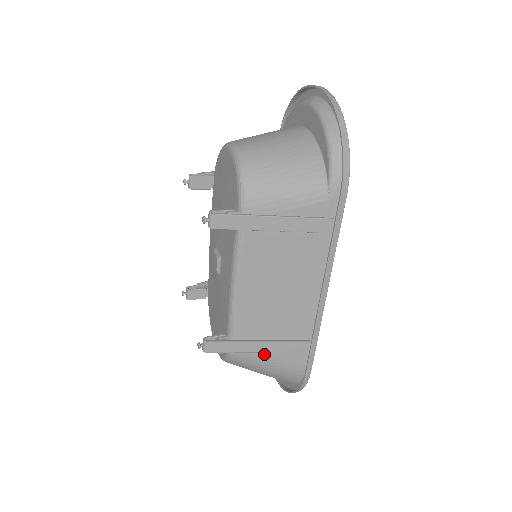
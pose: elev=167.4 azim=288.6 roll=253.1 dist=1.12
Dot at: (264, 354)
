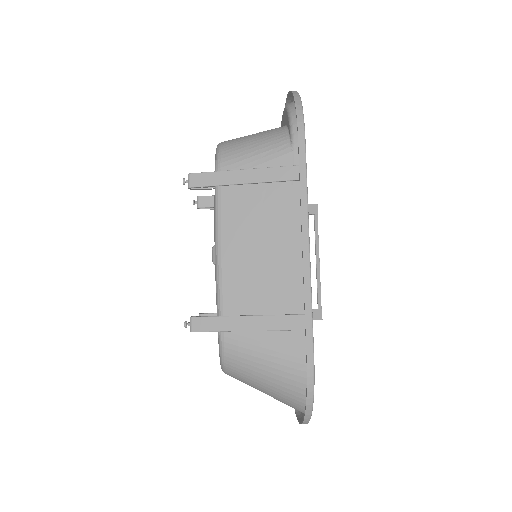
Dot at: (257, 338)
